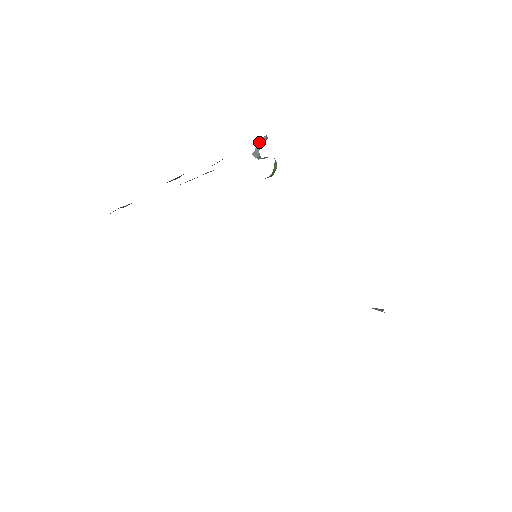
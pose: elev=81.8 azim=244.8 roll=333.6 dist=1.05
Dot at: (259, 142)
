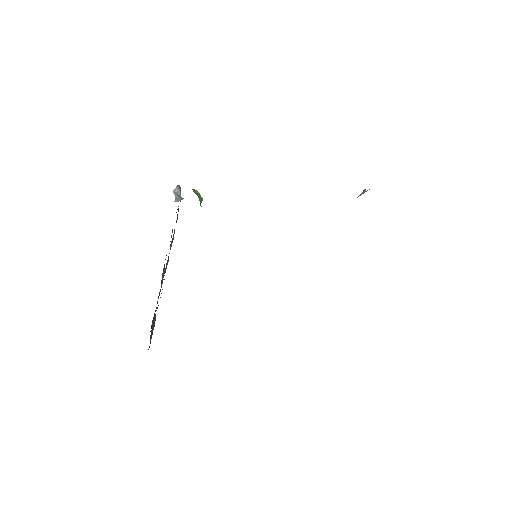
Dot at: (175, 193)
